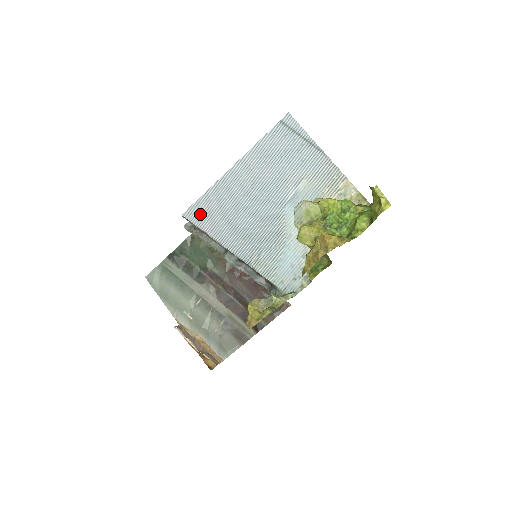
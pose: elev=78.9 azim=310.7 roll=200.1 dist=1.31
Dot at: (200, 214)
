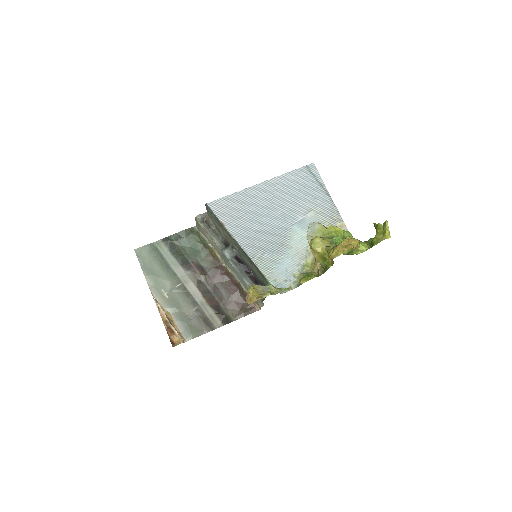
Dot at: (223, 208)
